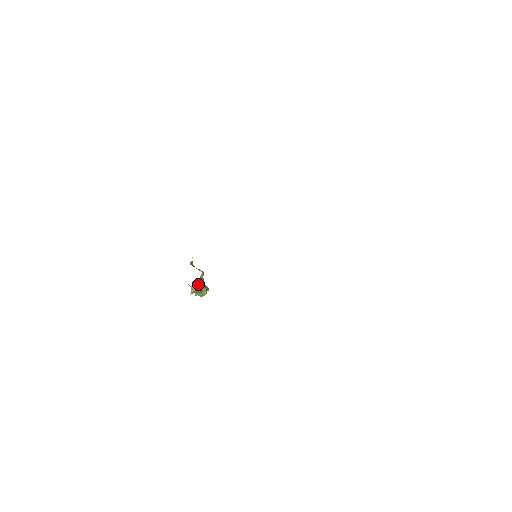
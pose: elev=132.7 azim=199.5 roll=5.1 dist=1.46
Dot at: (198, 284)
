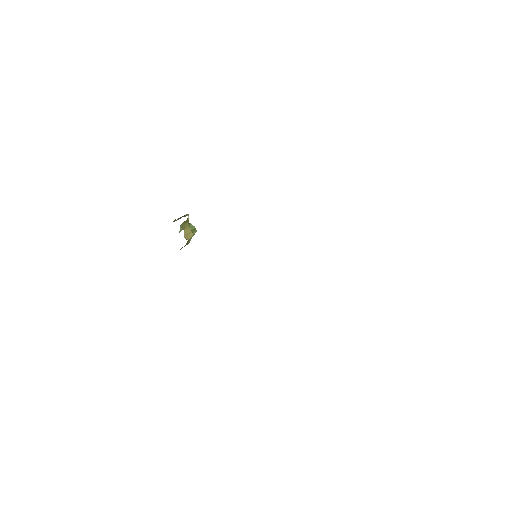
Dot at: occluded
